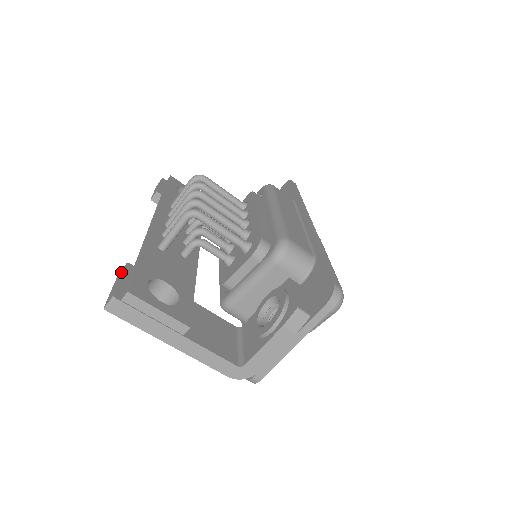
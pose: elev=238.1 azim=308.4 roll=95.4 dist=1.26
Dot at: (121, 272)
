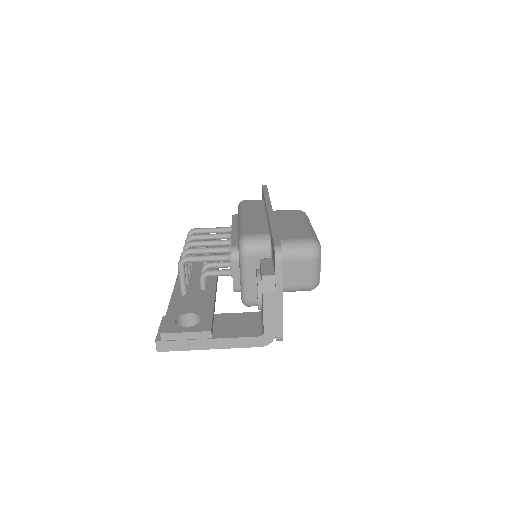
Dot at: occluded
